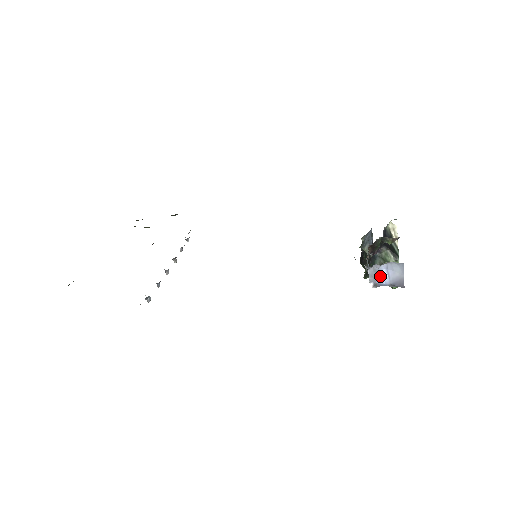
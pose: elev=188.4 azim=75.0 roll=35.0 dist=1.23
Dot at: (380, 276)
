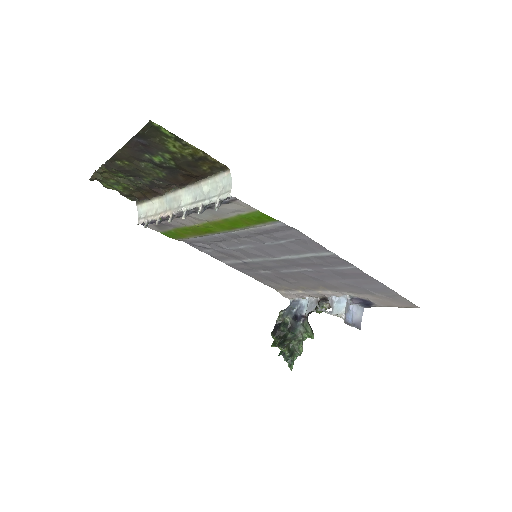
Dot at: (348, 313)
